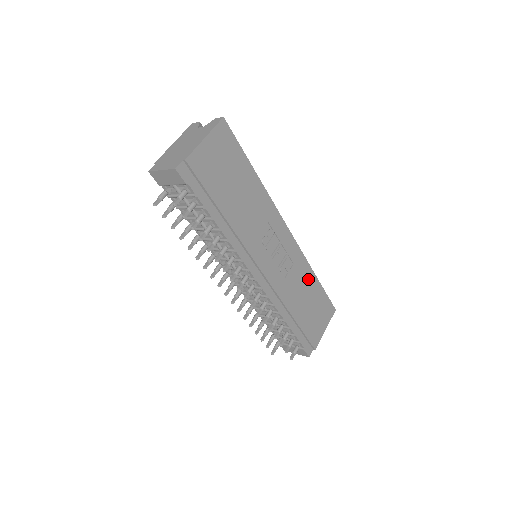
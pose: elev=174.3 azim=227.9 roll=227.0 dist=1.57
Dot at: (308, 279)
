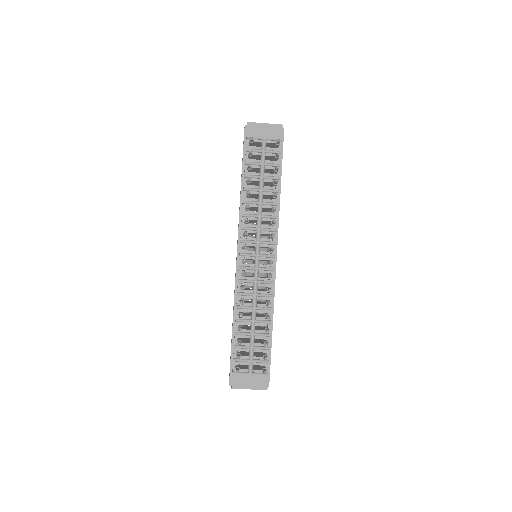
Dot at: occluded
